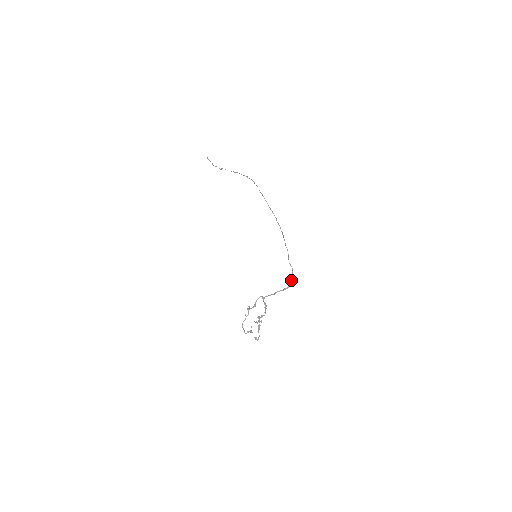
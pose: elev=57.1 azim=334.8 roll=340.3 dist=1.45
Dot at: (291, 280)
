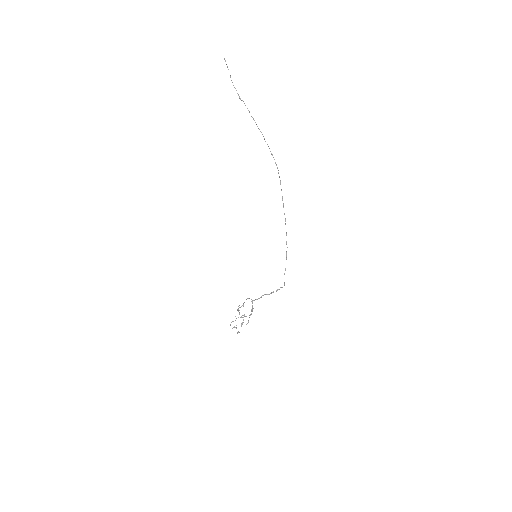
Dot at: (279, 289)
